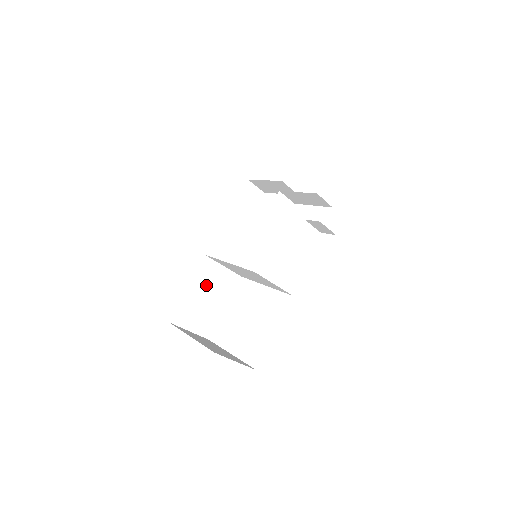
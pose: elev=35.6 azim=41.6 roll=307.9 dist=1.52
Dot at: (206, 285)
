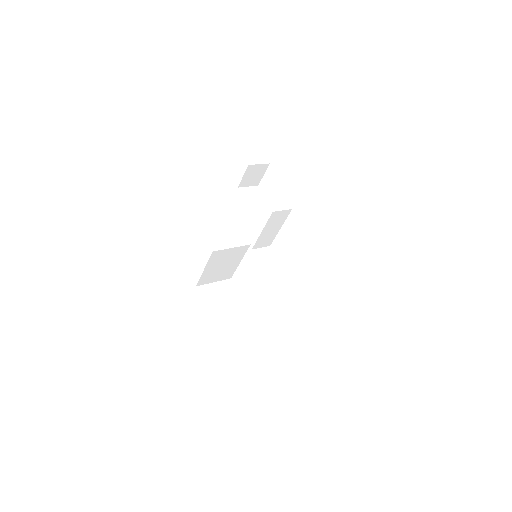
Dot at: (220, 261)
